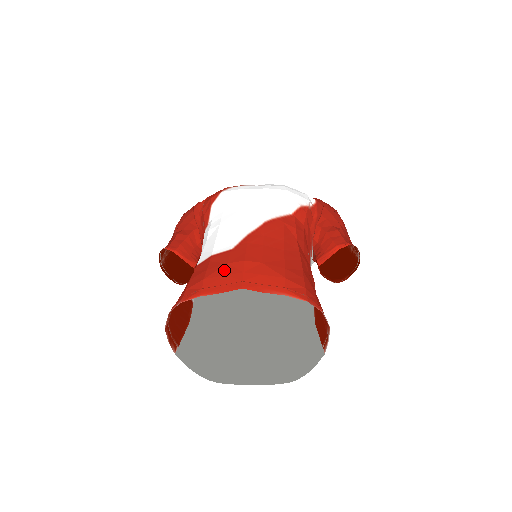
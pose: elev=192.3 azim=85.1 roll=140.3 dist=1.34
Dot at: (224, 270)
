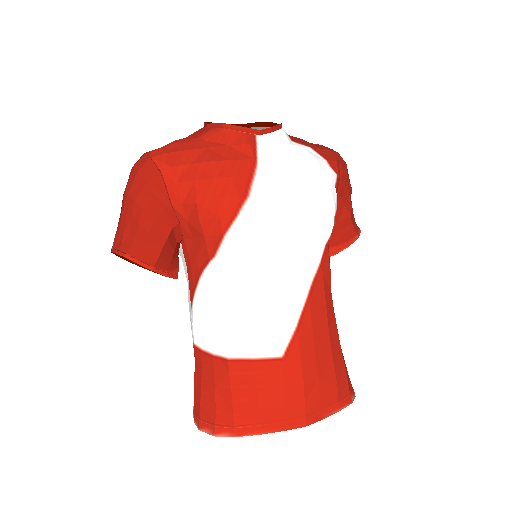
Dot at: (282, 399)
